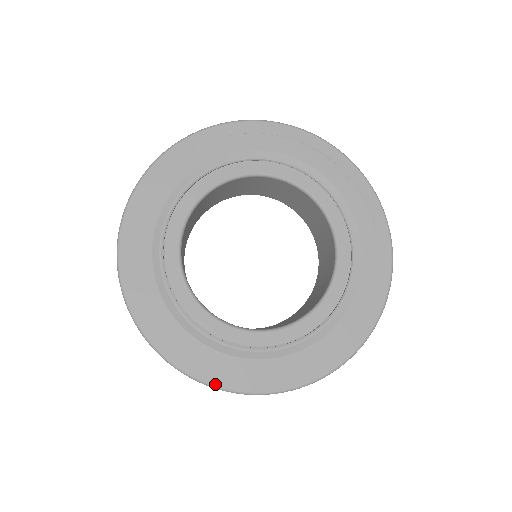
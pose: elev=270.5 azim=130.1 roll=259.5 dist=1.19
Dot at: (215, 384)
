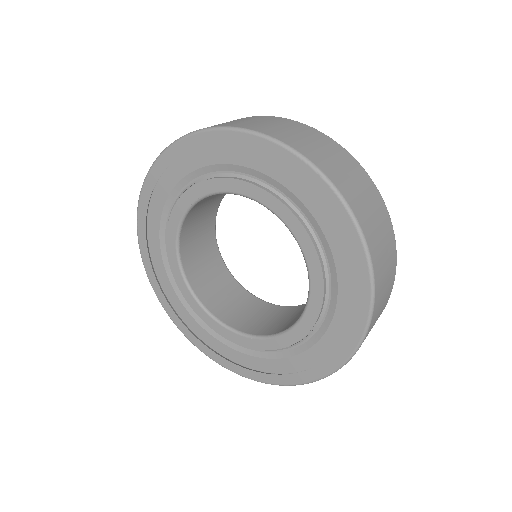
Dot at: (211, 358)
